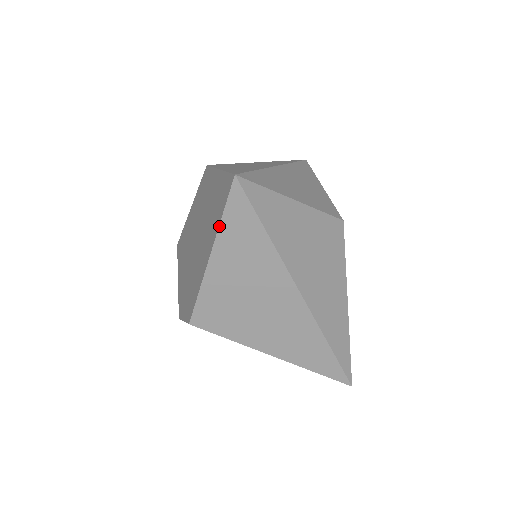
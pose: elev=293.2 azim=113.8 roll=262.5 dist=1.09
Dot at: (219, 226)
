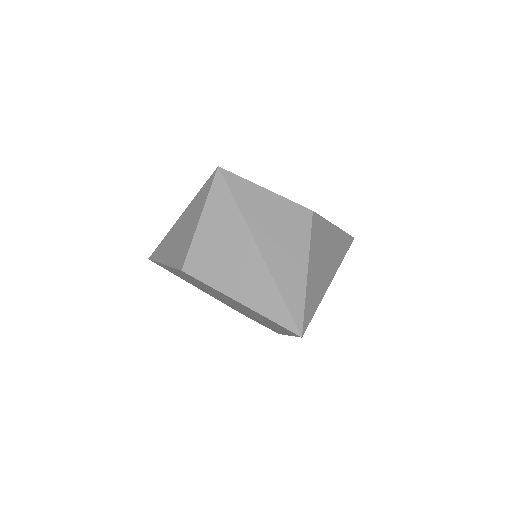
Dot at: occluded
